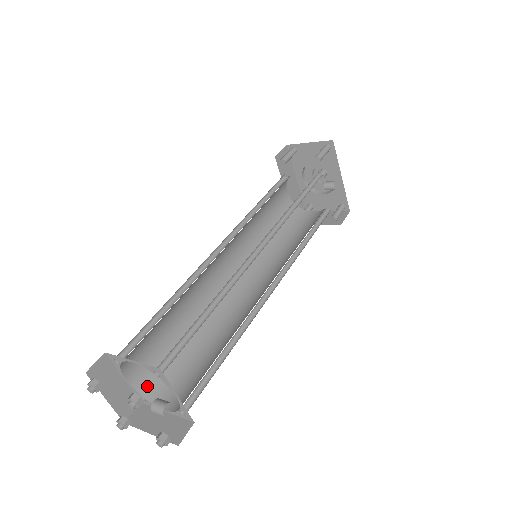
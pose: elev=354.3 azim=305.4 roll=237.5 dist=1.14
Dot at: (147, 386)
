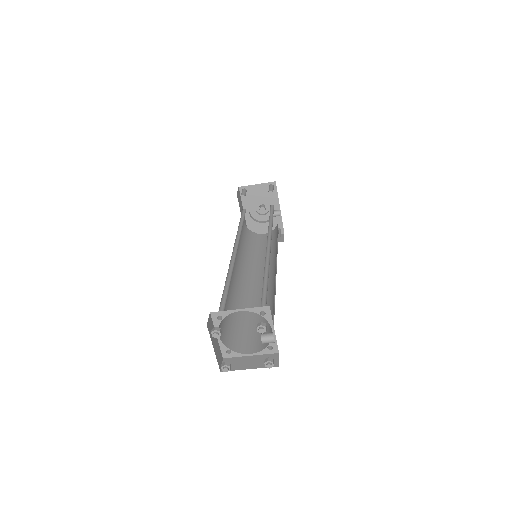
Dot at: (229, 343)
